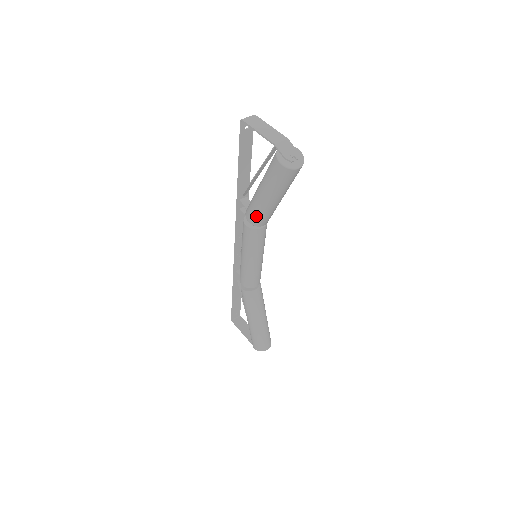
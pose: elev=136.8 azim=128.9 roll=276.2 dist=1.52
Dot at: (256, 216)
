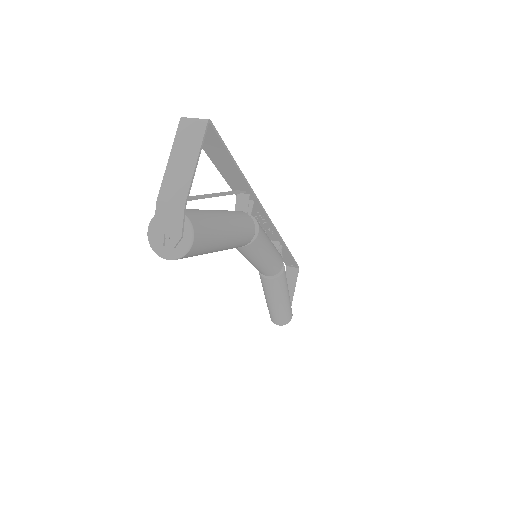
Dot at: occluded
